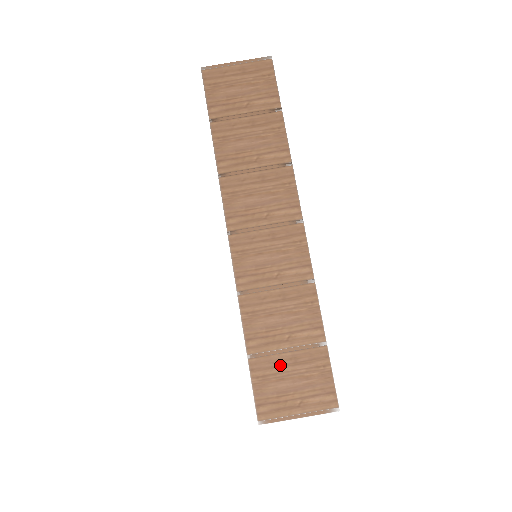
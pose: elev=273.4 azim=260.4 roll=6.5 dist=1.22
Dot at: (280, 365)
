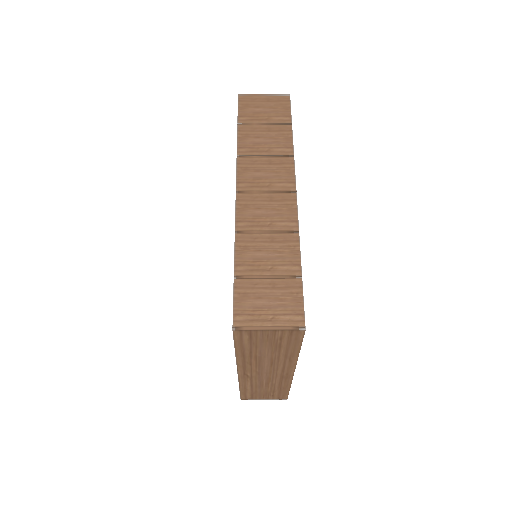
Dot at: (260, 287)
